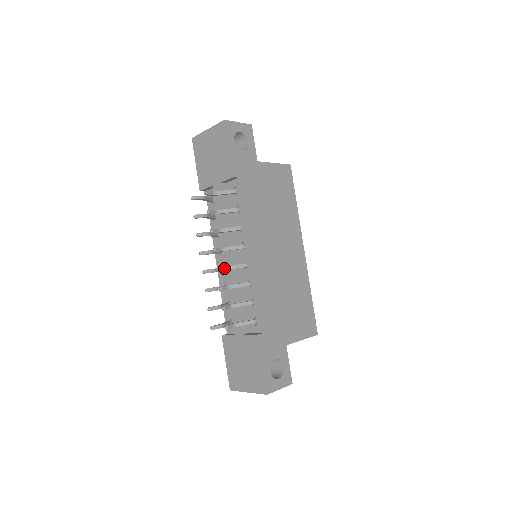
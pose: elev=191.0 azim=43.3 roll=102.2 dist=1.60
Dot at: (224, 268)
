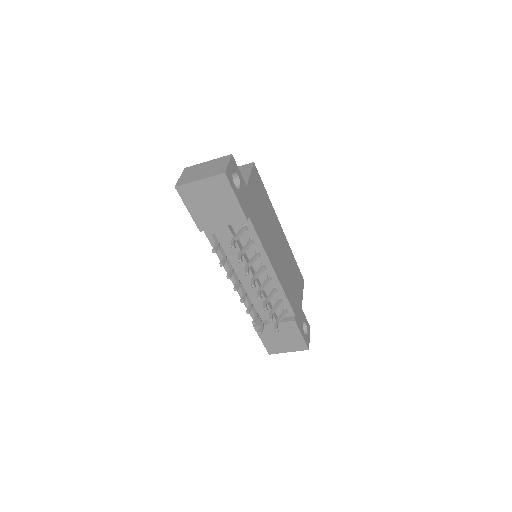
Dot at: (260, 292)
